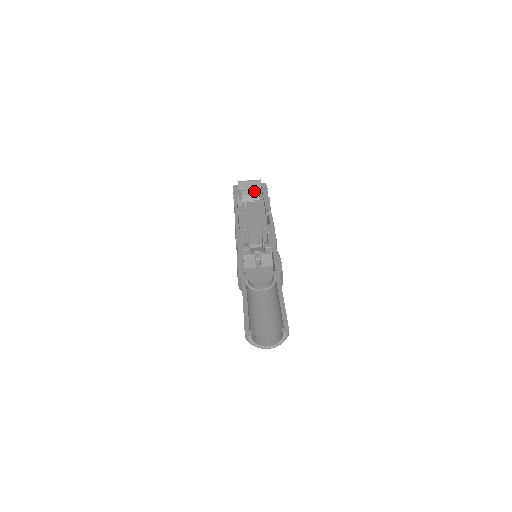
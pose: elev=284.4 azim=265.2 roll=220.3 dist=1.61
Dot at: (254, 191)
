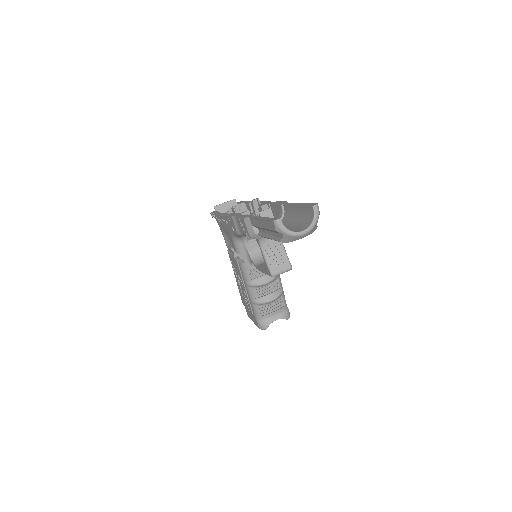
Dot at: occluded
